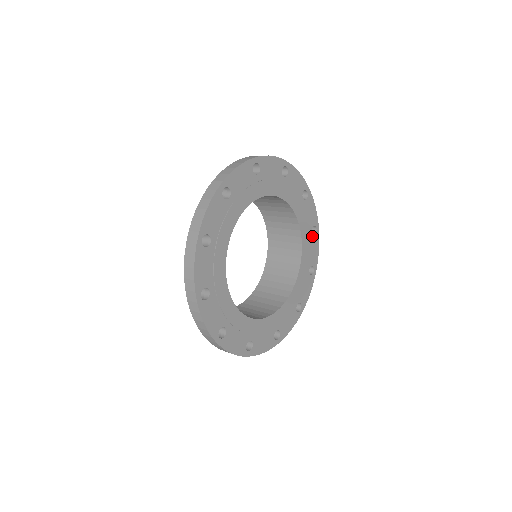
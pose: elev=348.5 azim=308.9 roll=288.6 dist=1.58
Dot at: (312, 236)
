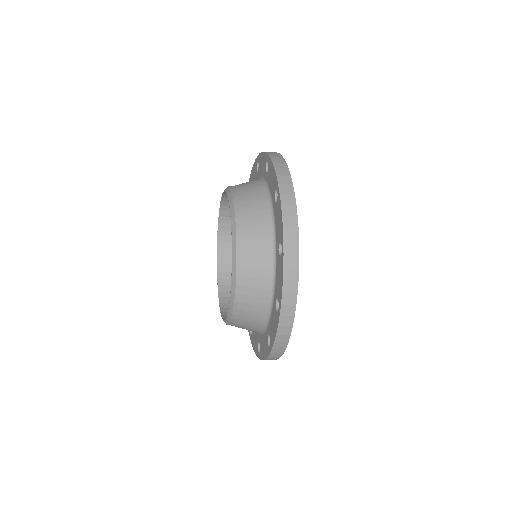
Dot at: occluded
